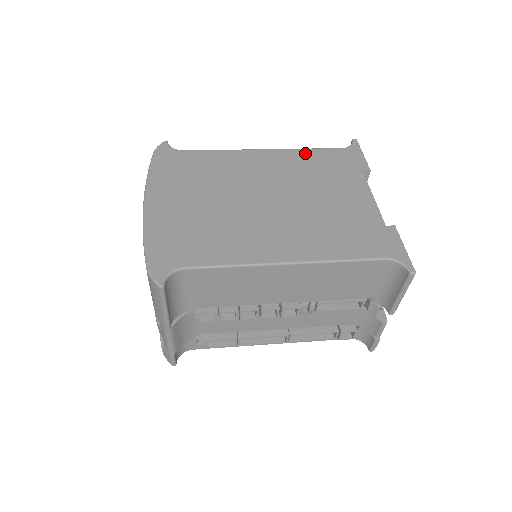
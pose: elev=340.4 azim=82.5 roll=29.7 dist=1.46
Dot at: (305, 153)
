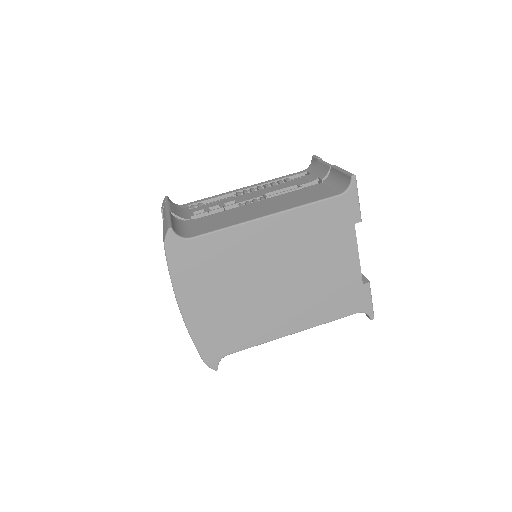
Dot at: (305, 213)
